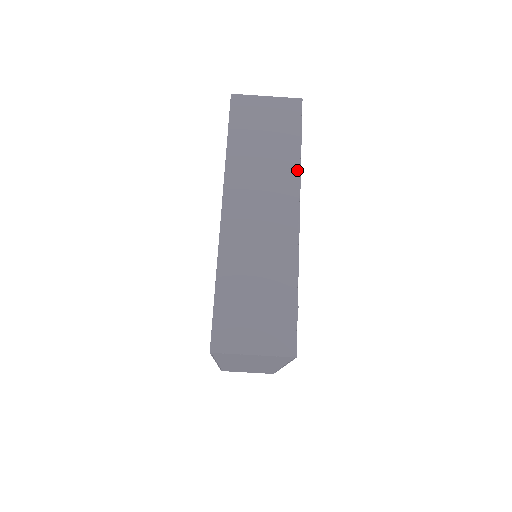
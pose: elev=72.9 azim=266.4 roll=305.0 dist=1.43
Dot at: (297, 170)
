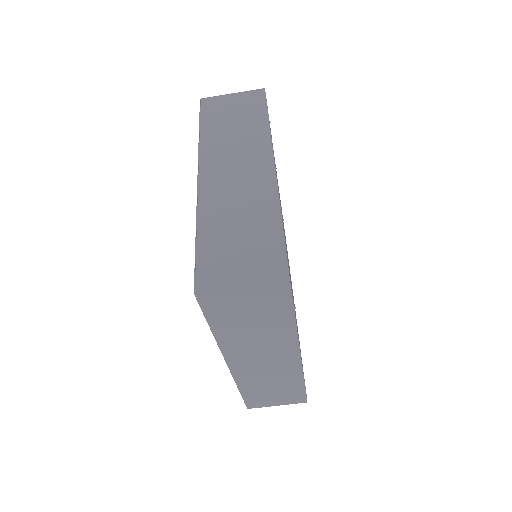
Dot at: (293, 334)
